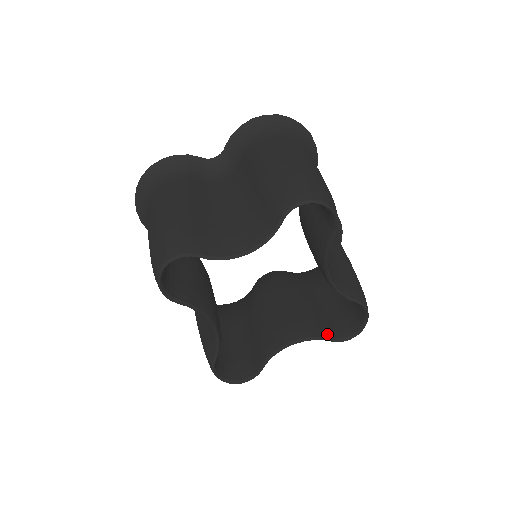
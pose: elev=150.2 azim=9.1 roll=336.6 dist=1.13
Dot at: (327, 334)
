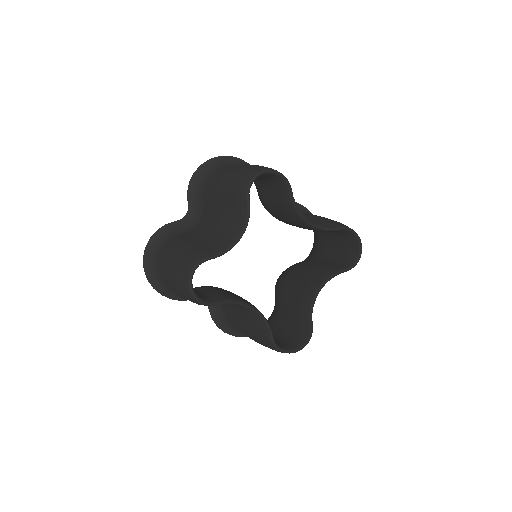
Dot at: (340, 269)
